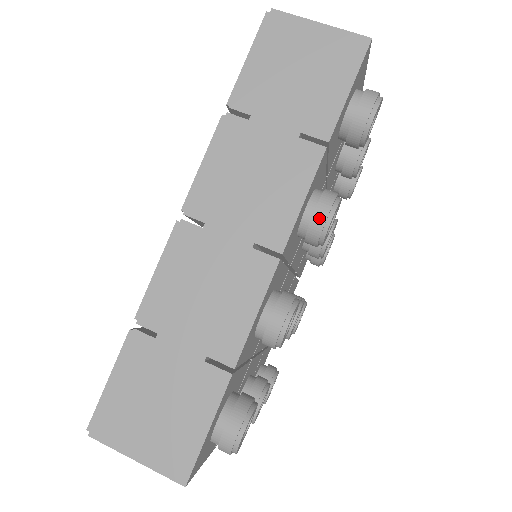
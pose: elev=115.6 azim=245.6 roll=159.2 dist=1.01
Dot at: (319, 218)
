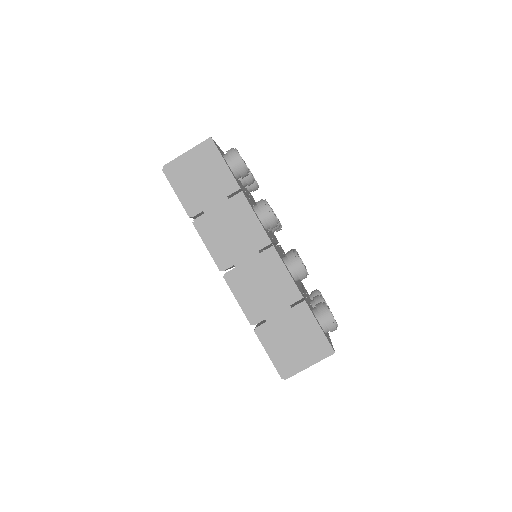
Dot at: (267, 216)
